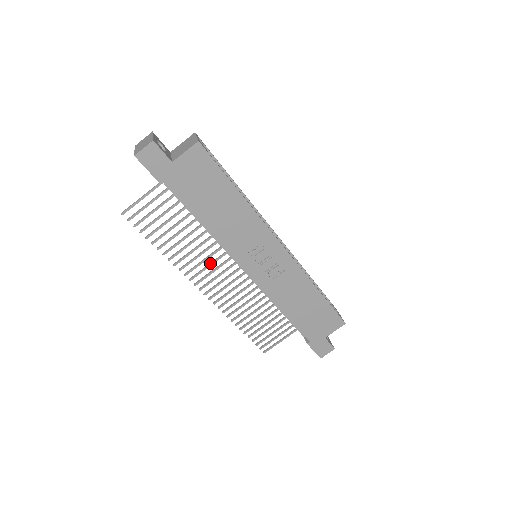
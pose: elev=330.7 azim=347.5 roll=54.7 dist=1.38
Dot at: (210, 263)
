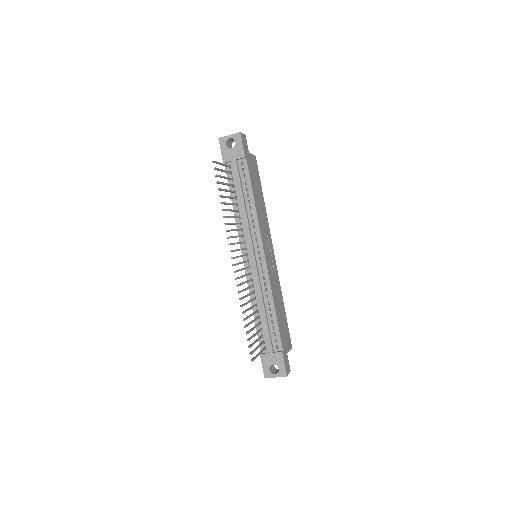
Dot at: (237, 242)
